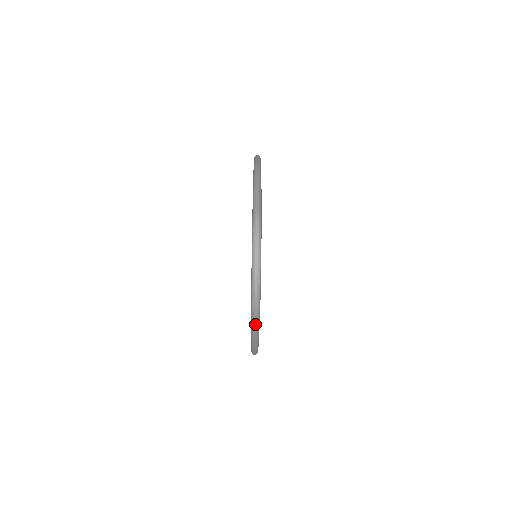
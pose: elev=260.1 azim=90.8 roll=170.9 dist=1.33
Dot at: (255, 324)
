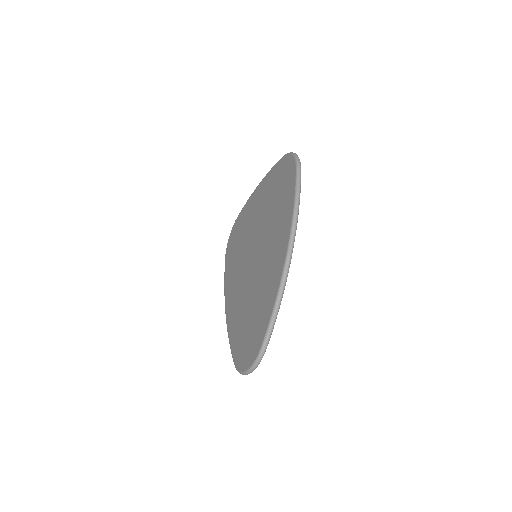
Dot at: occluded
